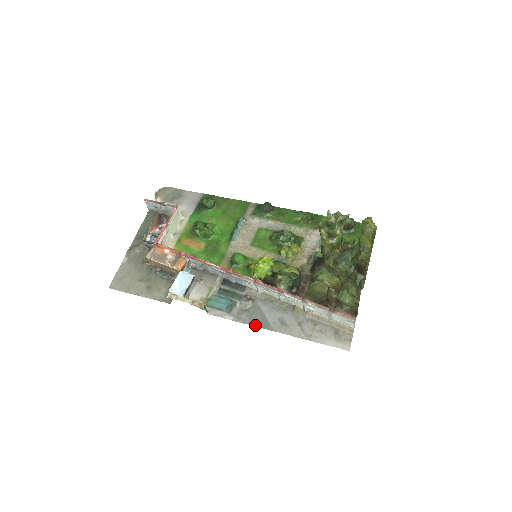
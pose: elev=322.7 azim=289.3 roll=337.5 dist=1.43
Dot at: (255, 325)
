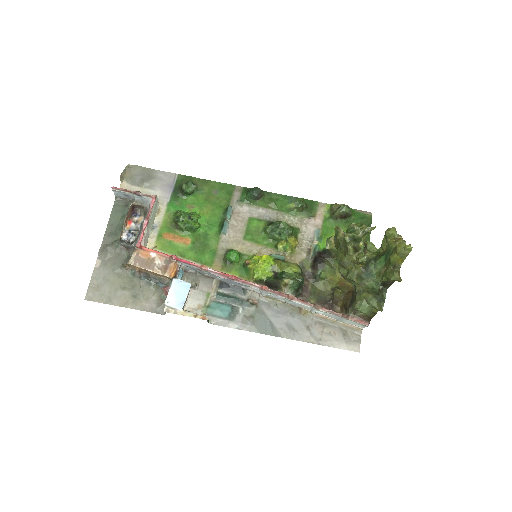
Dot at: (262, 332)
